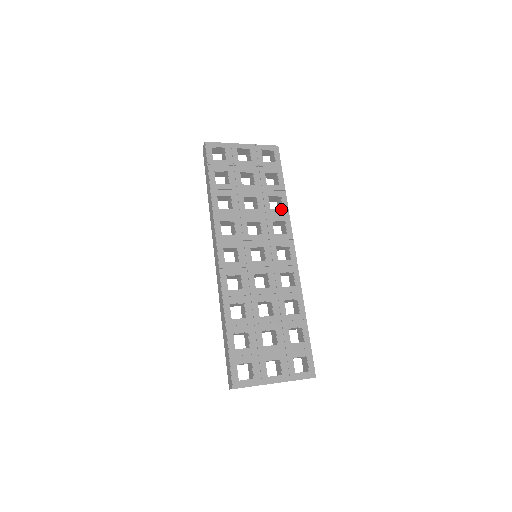
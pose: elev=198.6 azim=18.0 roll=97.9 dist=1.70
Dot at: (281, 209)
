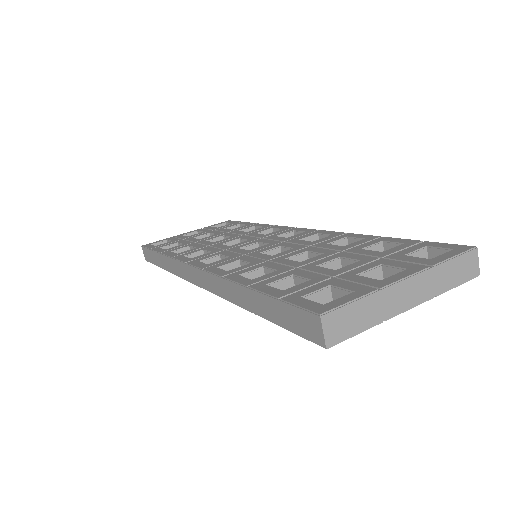
Dot at: (261, 228)
